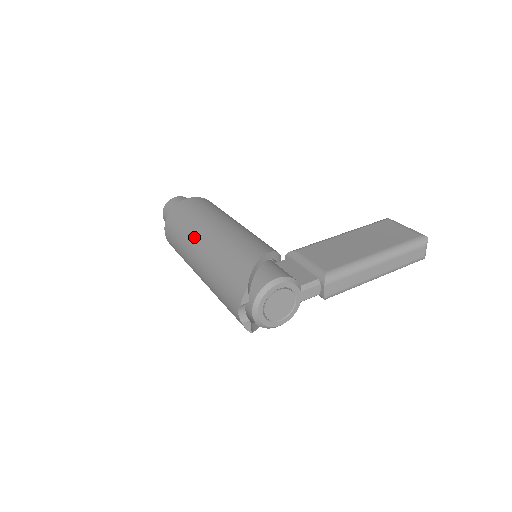
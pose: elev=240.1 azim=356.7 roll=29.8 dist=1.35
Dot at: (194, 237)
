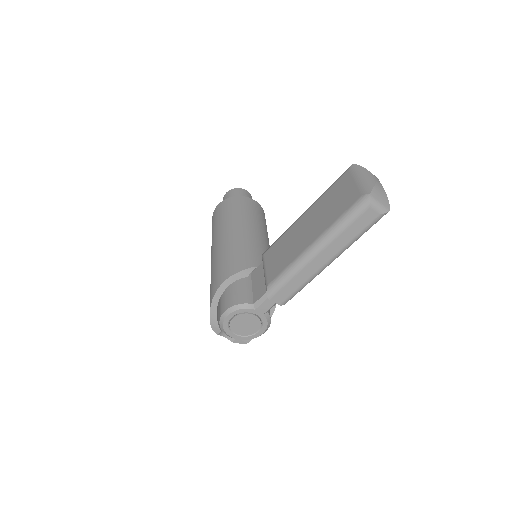
Dot at: occluded
